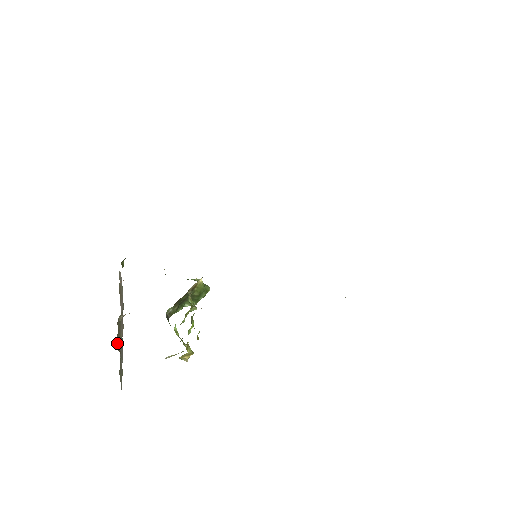
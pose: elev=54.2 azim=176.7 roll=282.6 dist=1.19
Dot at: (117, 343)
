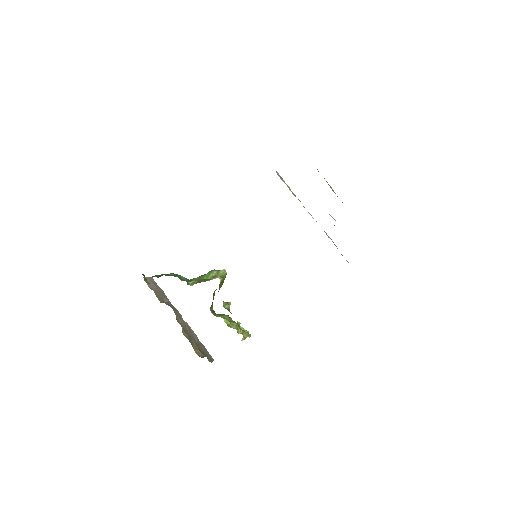
Dot at: (196, 350)
